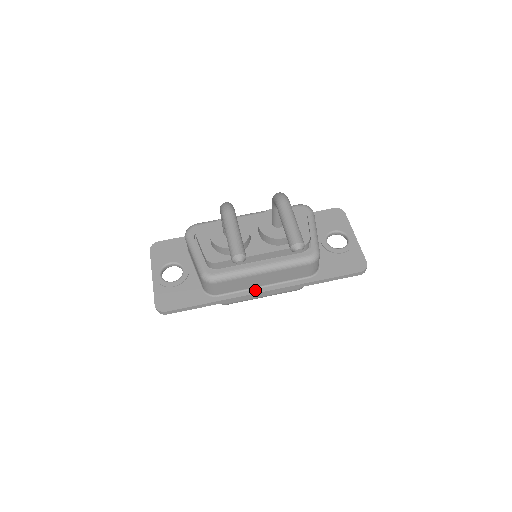
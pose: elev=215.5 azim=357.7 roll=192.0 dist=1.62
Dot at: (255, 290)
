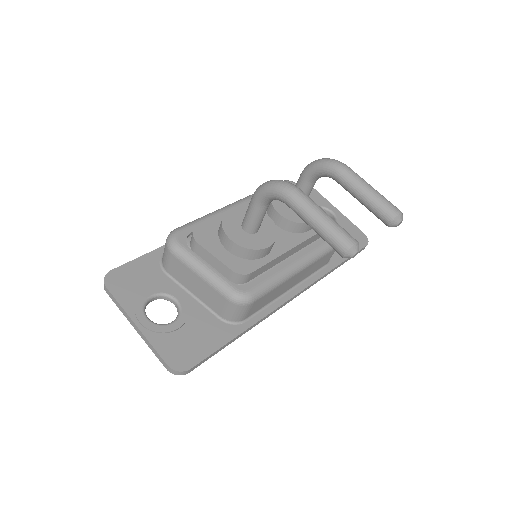
Dot at: (282, 298)
